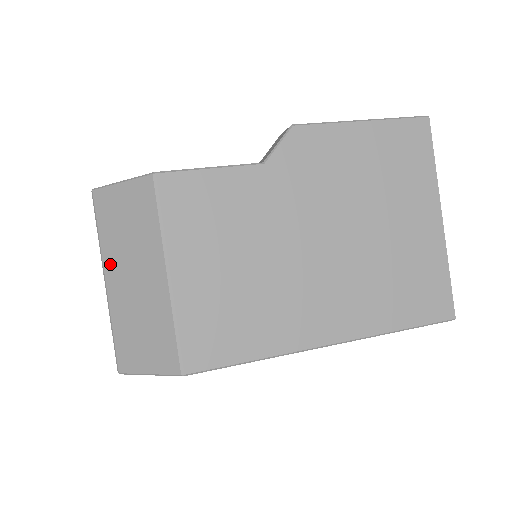
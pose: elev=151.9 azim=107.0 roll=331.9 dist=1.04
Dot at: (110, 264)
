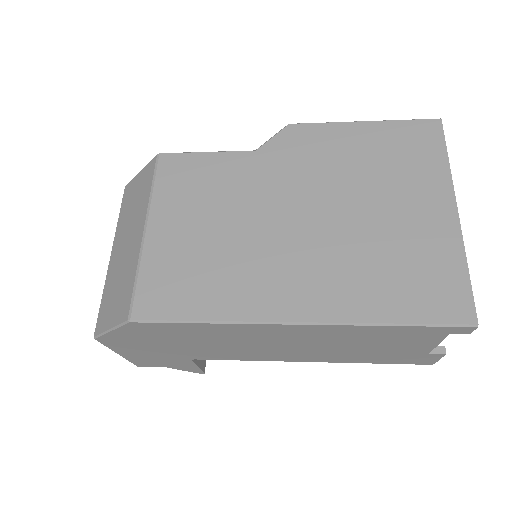
Dot at: (117, 238)
